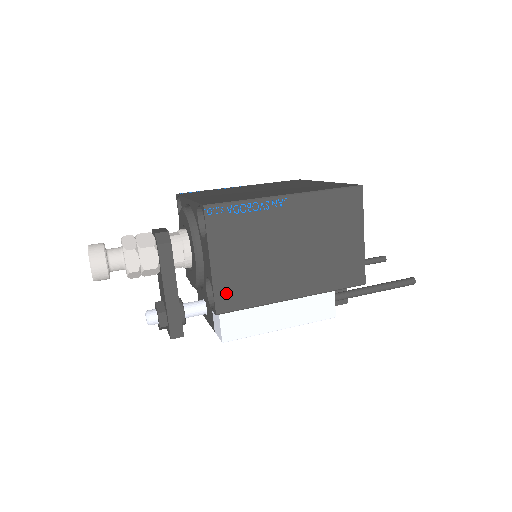
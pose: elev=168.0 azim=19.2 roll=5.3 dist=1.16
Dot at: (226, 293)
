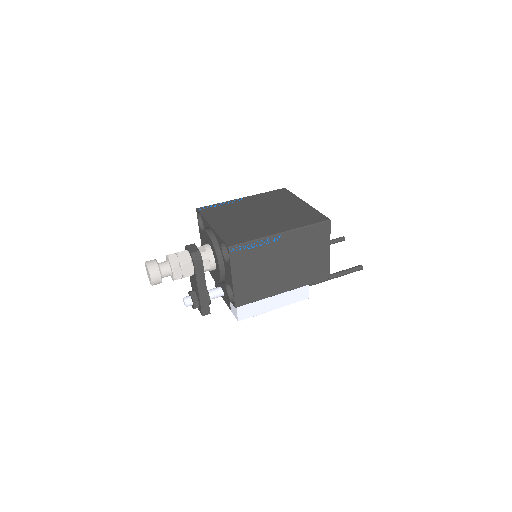
Dot at: (241, 295)
